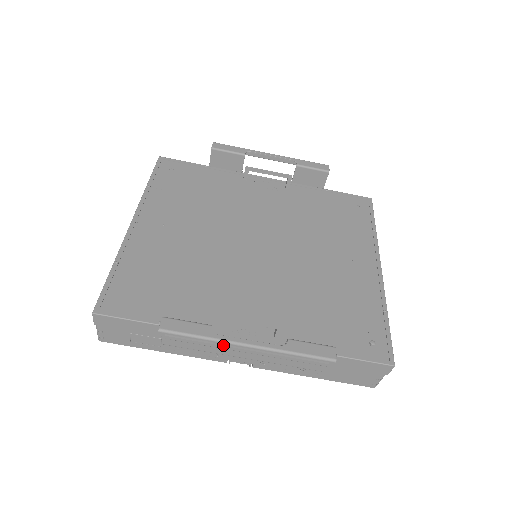
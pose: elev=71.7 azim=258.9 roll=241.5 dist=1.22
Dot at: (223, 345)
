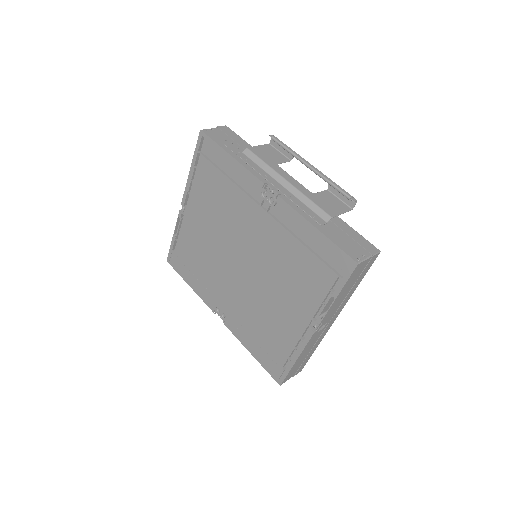
Dot at: (300, 156)
